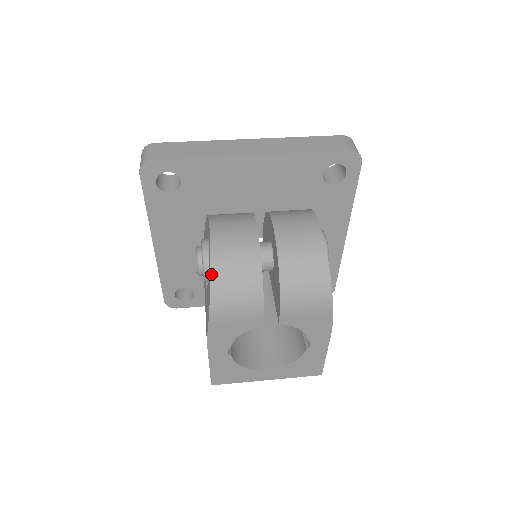
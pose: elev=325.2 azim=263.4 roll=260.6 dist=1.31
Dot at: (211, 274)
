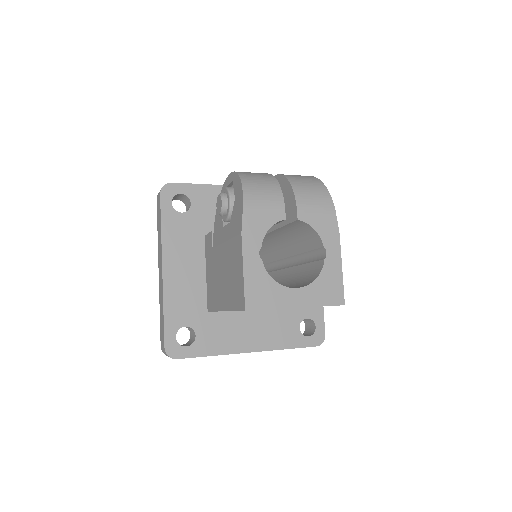
Dot at: (240, 176)
